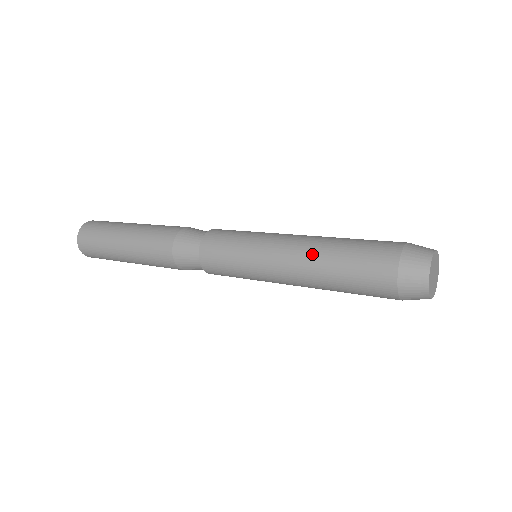
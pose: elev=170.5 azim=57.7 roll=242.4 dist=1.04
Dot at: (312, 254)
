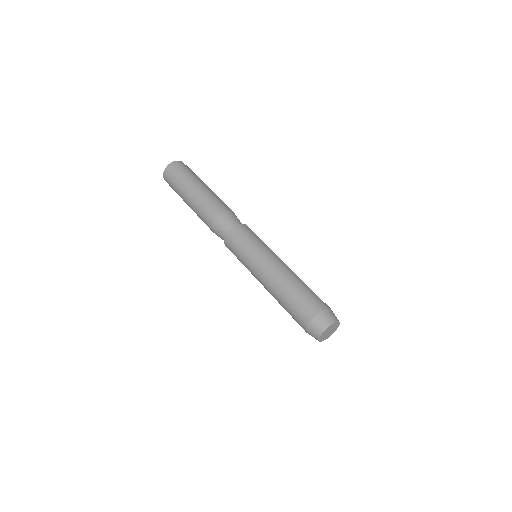
Dot at: occluded
